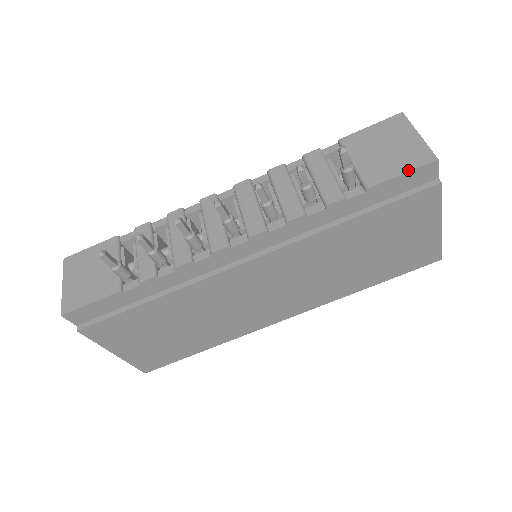
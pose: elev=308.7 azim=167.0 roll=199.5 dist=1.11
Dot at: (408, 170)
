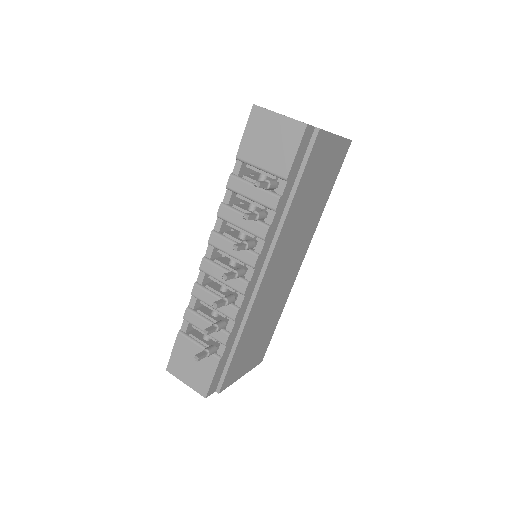
Dot at: (297, 147)
